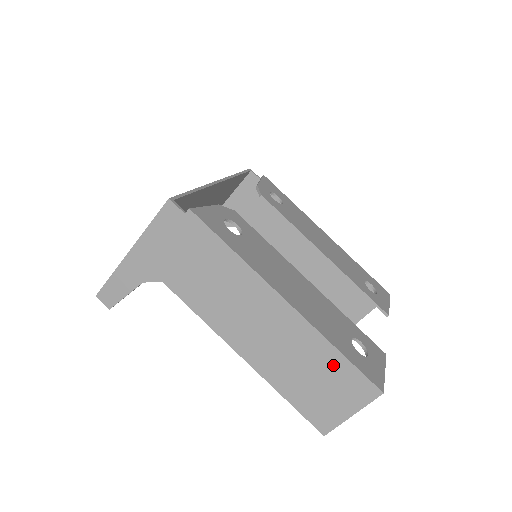
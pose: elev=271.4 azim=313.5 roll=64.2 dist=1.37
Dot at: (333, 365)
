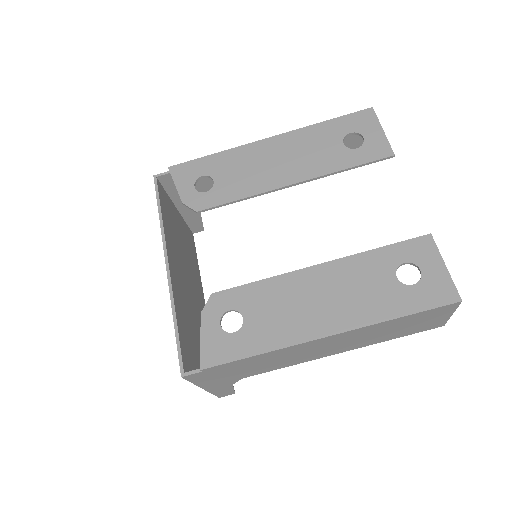
Dot at: (406, 320)
